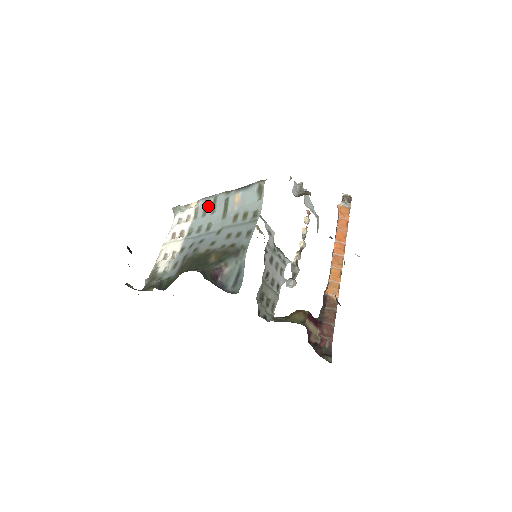
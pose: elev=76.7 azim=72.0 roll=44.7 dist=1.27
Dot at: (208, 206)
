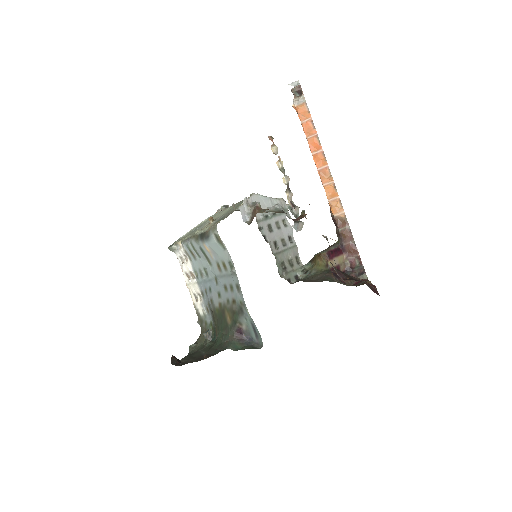
Dot at: (192, 251)
